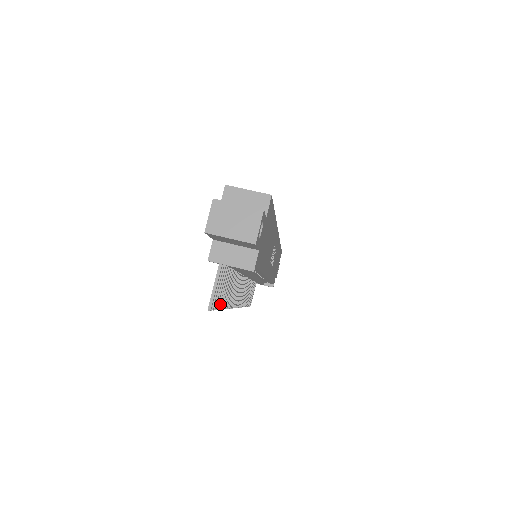
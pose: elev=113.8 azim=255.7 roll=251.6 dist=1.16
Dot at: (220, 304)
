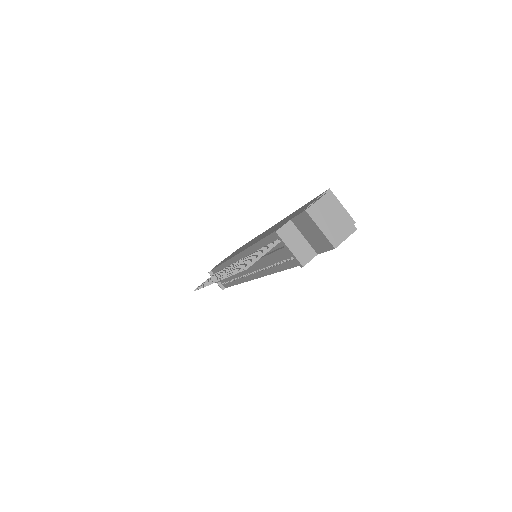
Dot at: occluded
